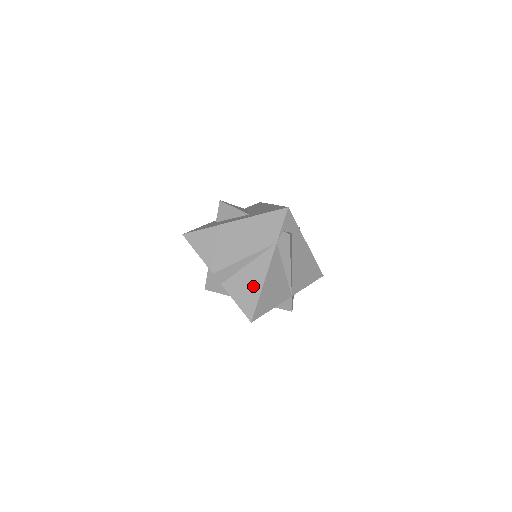
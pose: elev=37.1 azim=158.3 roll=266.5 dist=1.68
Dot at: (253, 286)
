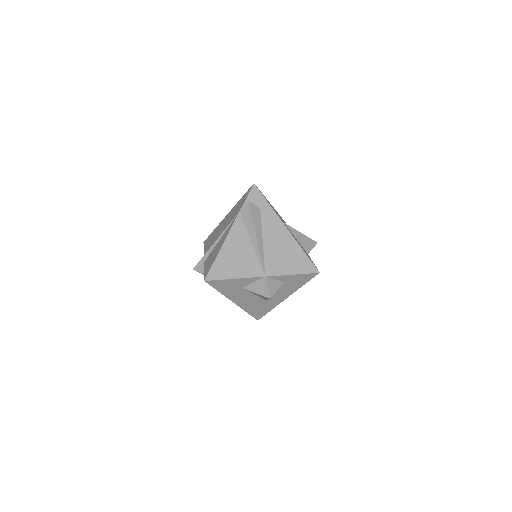
Dot at: (216, 252)
